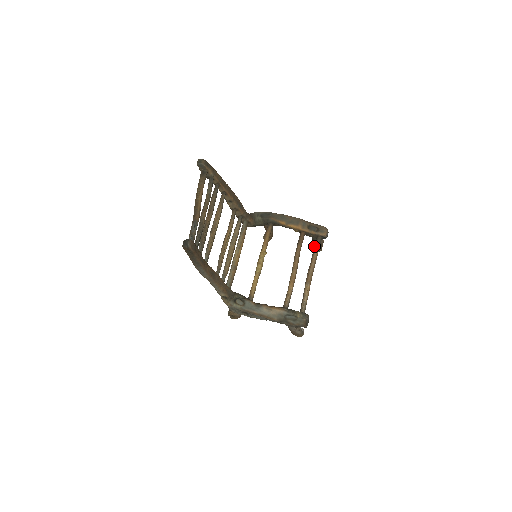
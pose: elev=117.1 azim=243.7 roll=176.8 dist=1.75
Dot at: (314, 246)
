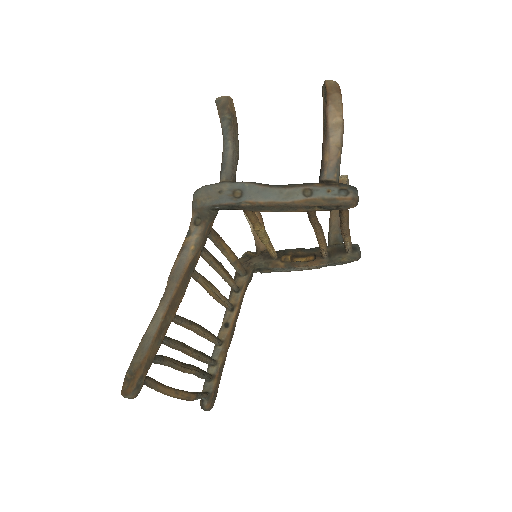
Dot at: occluded
